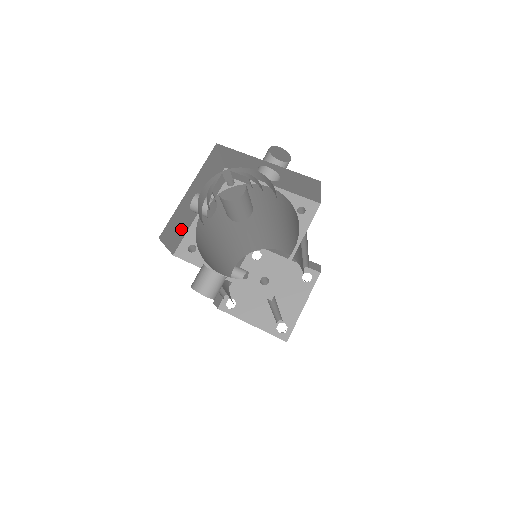
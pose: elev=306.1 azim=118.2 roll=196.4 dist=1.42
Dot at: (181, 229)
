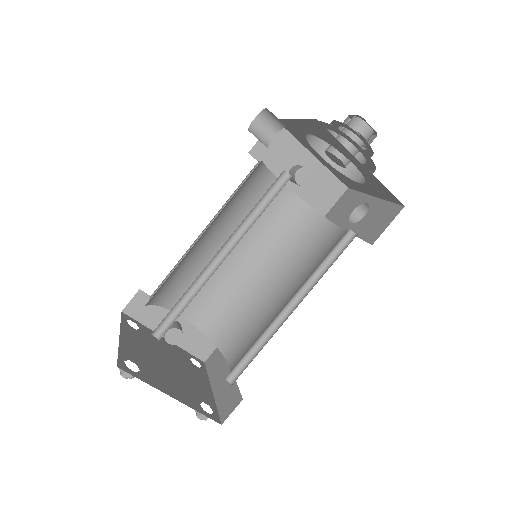
Dot at: (274, 159)
